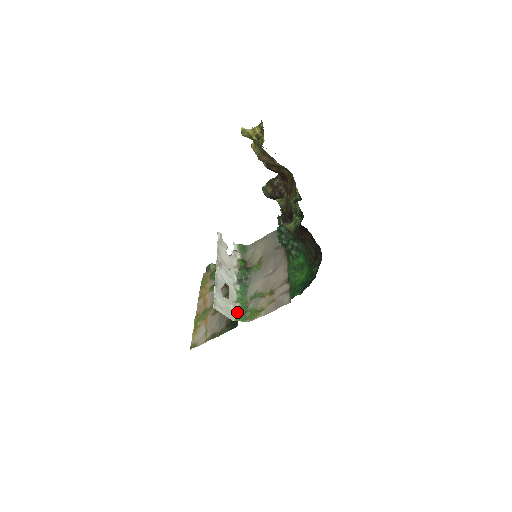
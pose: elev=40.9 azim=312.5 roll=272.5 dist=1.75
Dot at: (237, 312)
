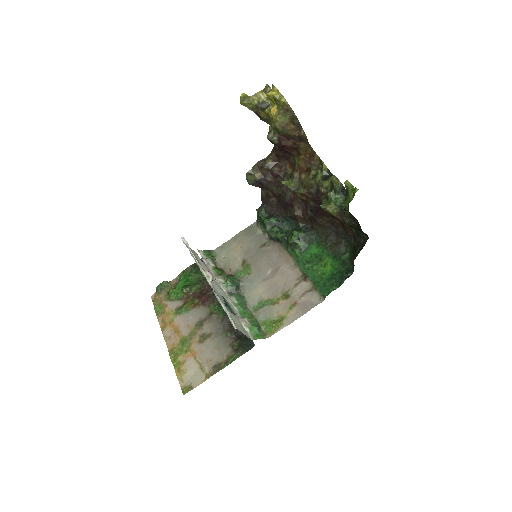
Dot at: (250, 329)
